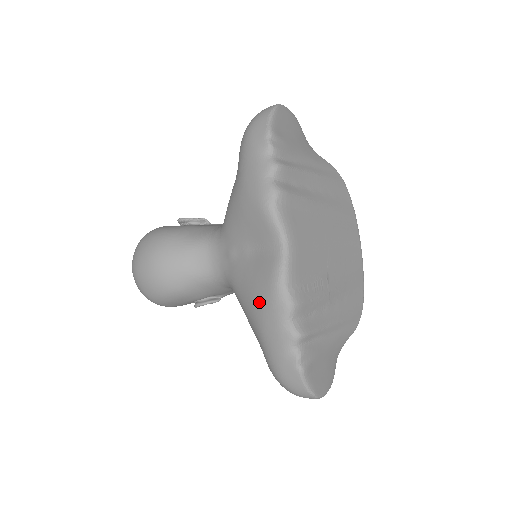
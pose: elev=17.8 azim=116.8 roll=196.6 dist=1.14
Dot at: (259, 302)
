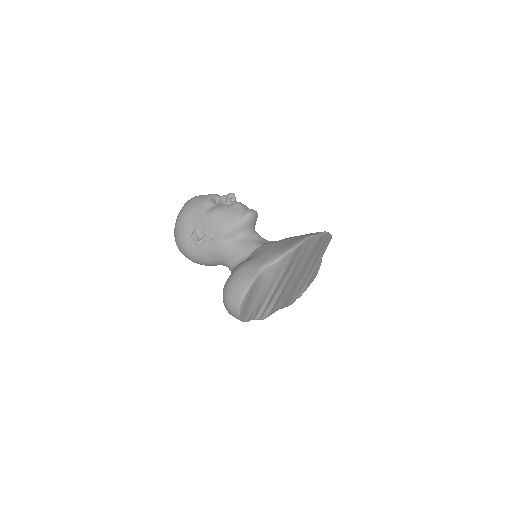
Dot at: occluded
